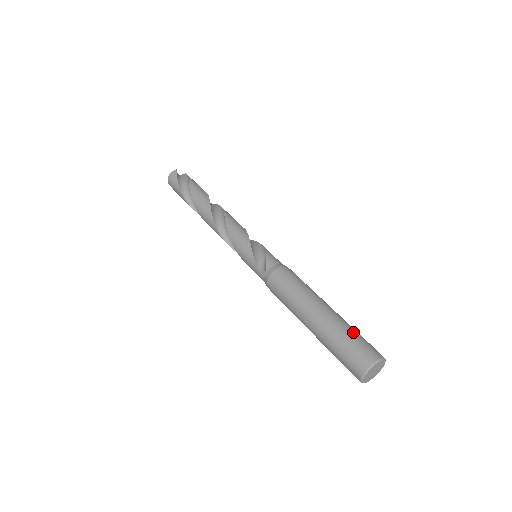
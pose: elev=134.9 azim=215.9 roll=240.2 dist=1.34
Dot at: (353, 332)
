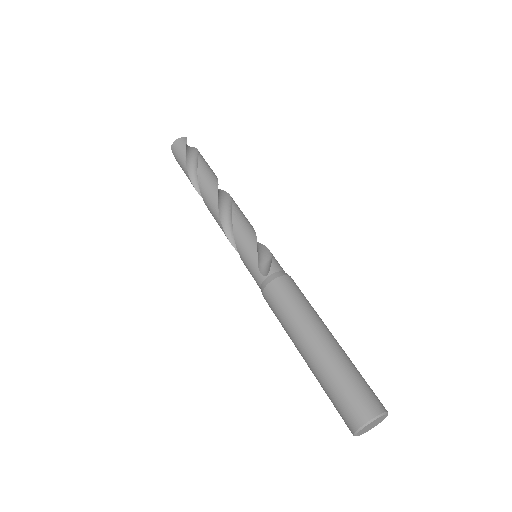
Dot at: (359, 372)
